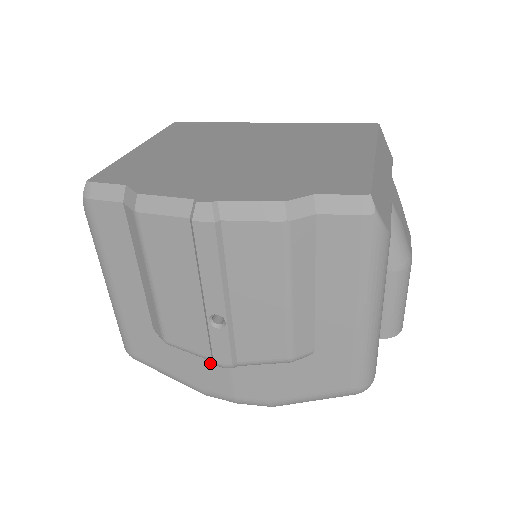
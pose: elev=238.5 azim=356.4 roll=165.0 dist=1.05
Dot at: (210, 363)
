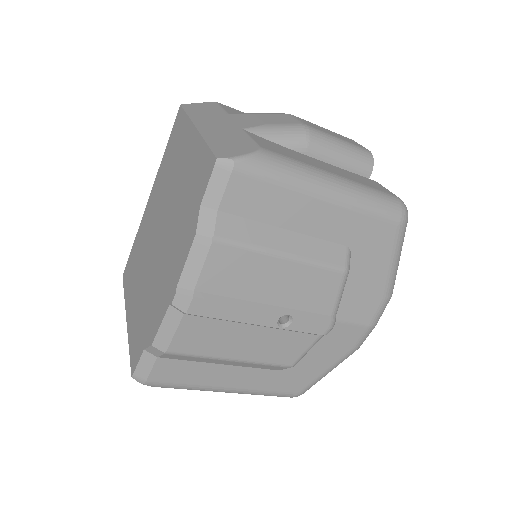
Dot at: (327, 336)
